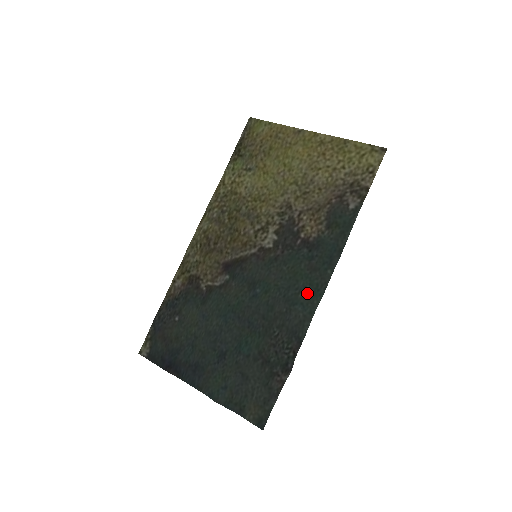
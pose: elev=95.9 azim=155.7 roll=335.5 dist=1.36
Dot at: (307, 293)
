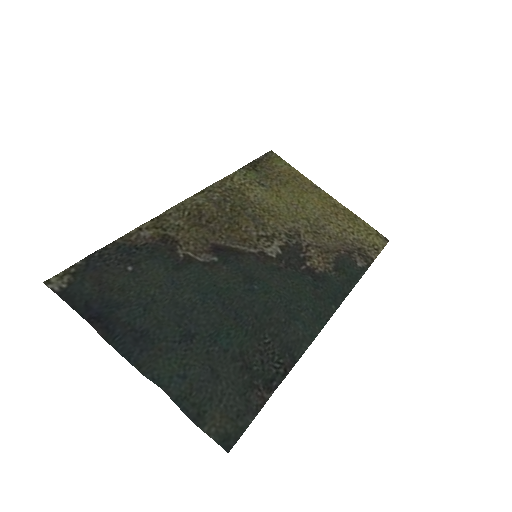
Dot at: (309, 315)
